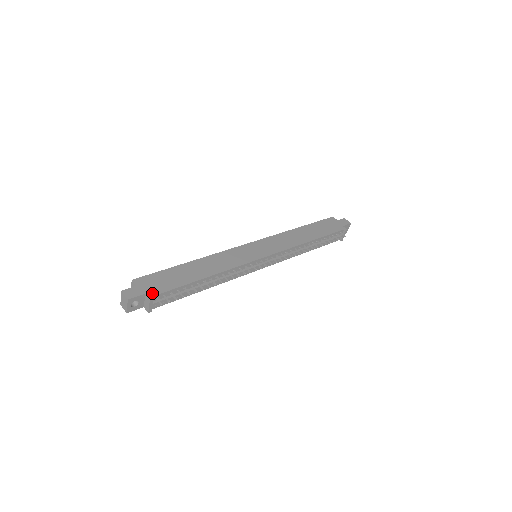
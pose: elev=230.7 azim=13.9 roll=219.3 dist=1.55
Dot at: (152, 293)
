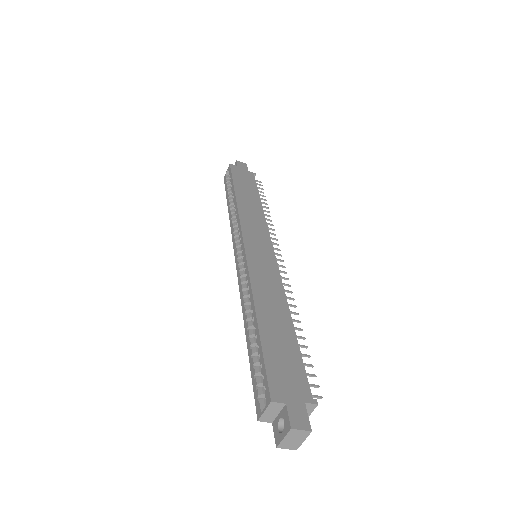
Dot at: (306, 394)
